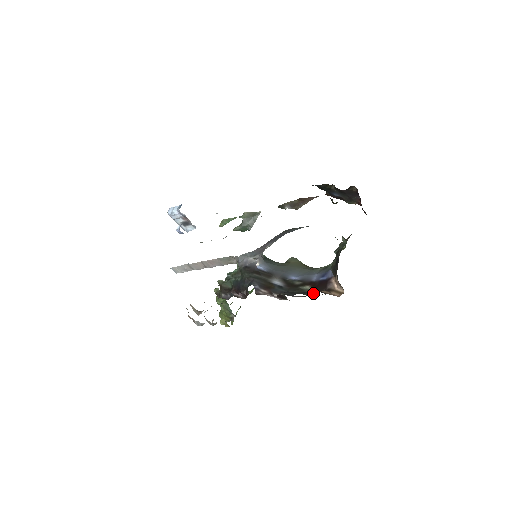
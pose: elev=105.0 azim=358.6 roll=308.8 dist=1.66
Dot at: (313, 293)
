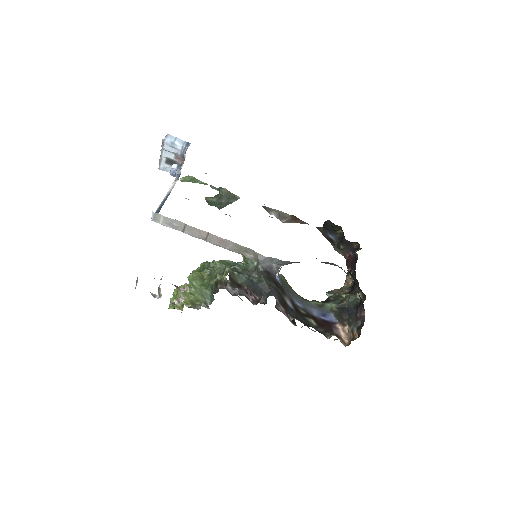
Dot at: (320, 331)
